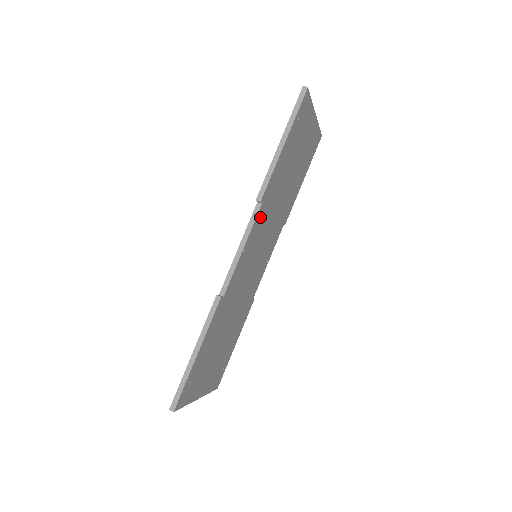
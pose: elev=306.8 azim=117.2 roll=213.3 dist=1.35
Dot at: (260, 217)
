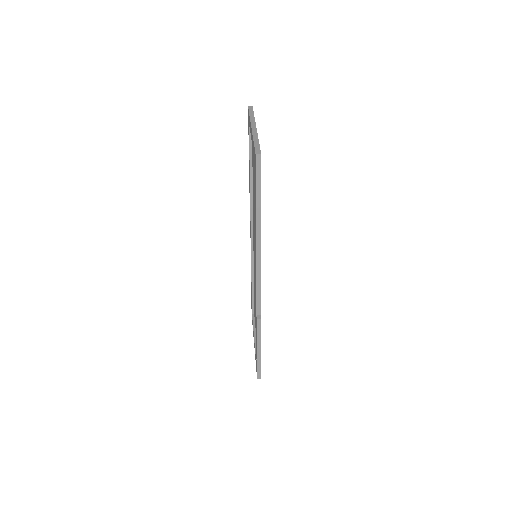
Dot at: occluded
